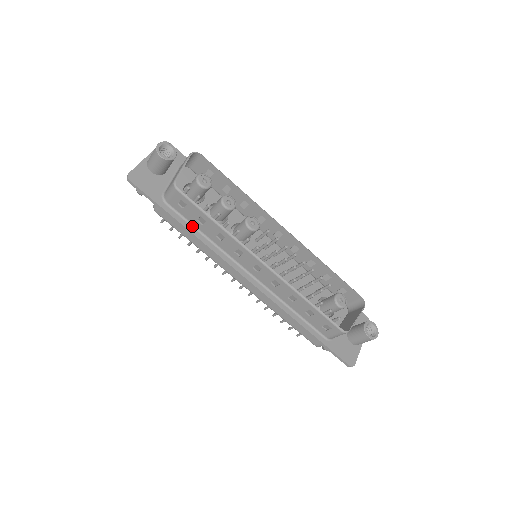
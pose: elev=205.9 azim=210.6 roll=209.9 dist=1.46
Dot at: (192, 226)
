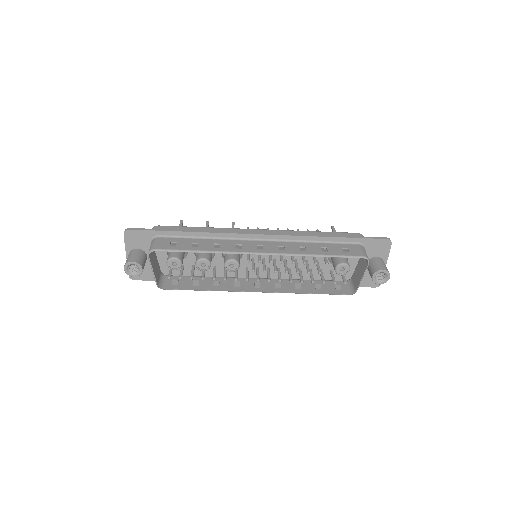
Dot at: (194, 278)
